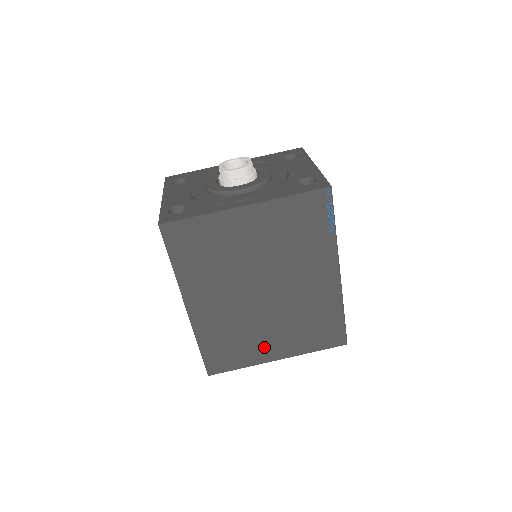
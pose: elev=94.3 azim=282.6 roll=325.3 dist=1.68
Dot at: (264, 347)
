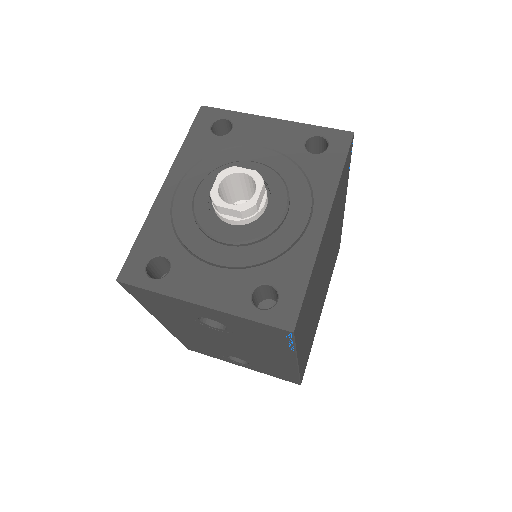
Dot at: (319, 315)
